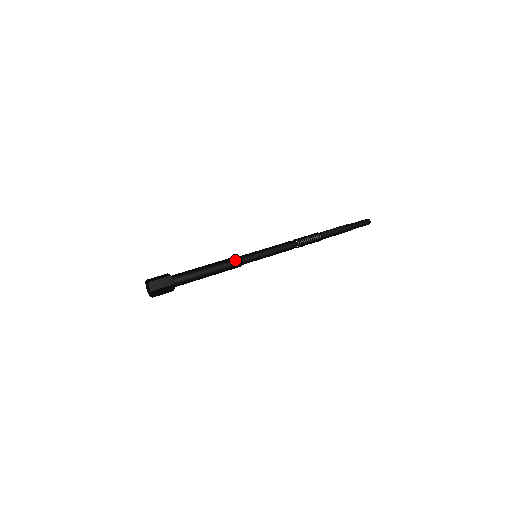
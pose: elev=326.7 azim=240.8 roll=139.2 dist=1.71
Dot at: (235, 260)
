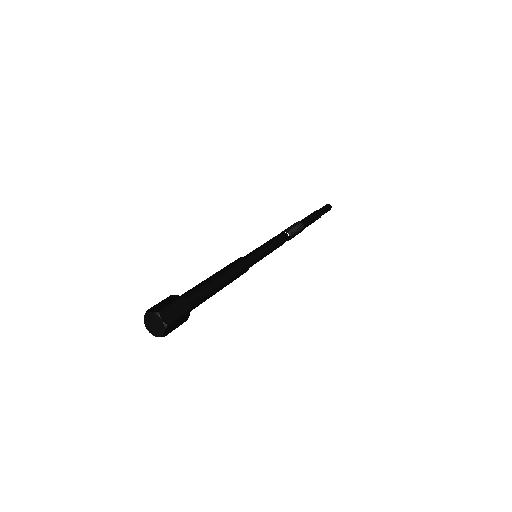
Dot at: (236, 260)
